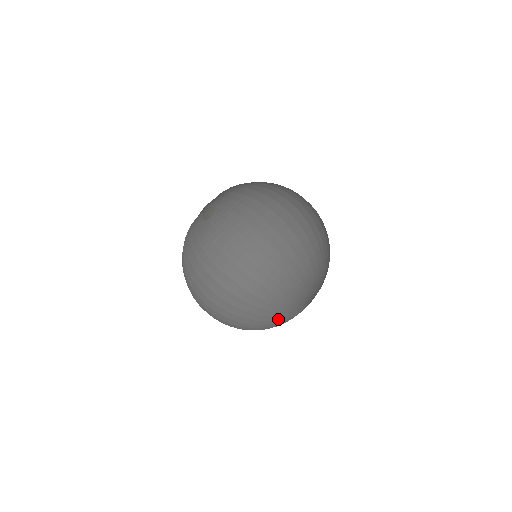
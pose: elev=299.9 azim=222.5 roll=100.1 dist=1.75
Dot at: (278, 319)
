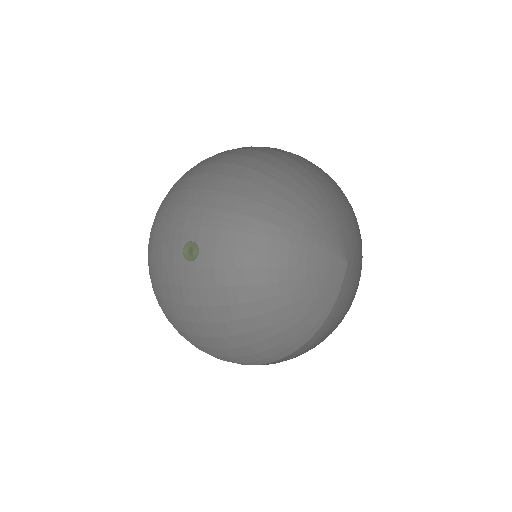
Dot at: (297, 242)
